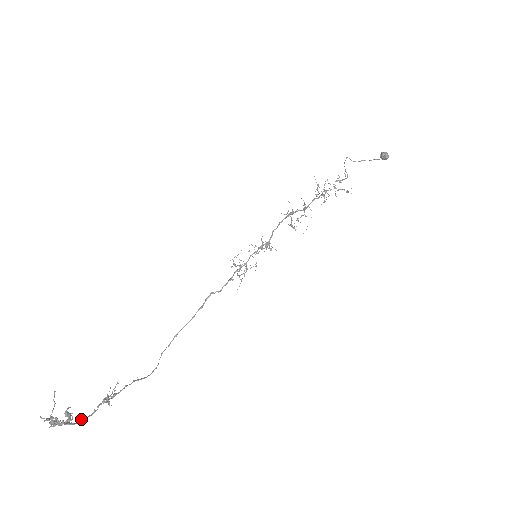
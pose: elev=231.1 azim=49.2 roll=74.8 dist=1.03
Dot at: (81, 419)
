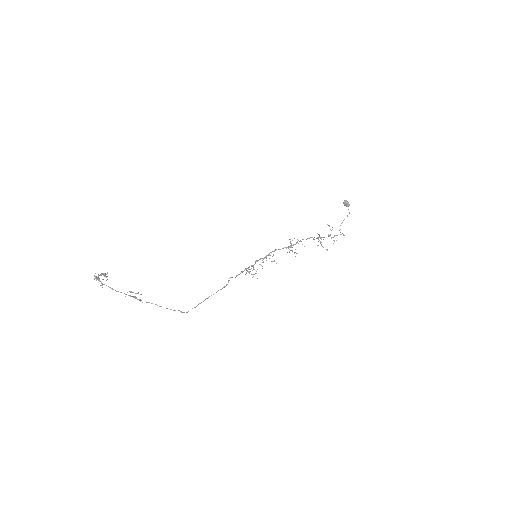
Dot at: (111, 288)
